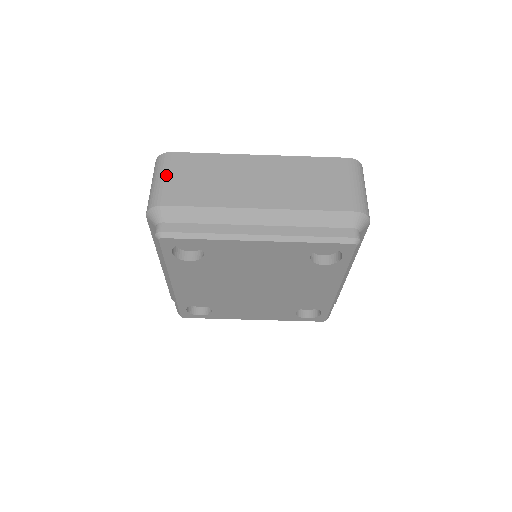
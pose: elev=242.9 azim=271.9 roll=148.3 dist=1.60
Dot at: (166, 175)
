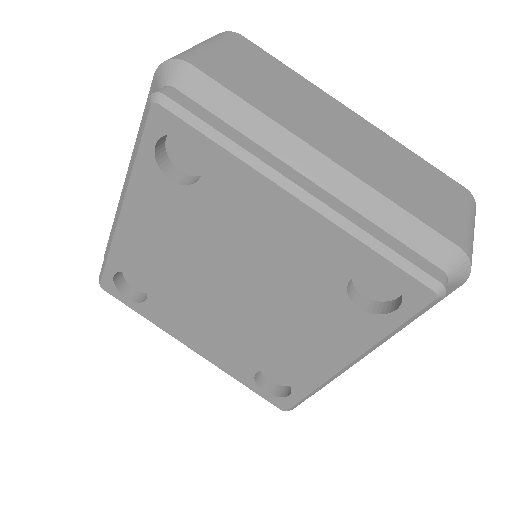
Dot at: (219, 45)
